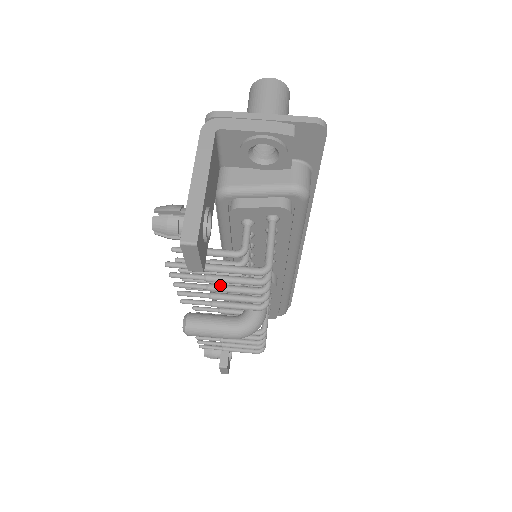
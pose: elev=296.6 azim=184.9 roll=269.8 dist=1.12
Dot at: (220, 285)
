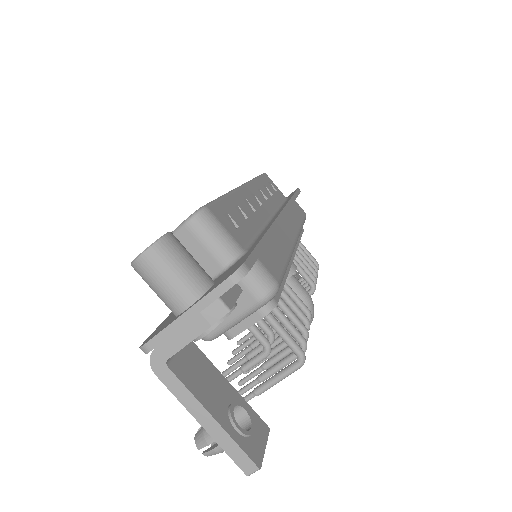
Dot at: (271, 362)
